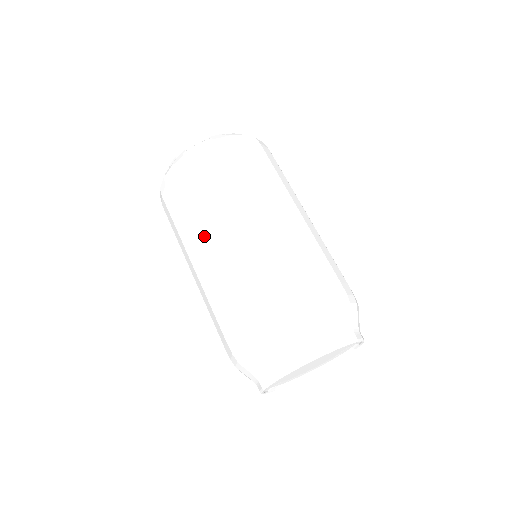
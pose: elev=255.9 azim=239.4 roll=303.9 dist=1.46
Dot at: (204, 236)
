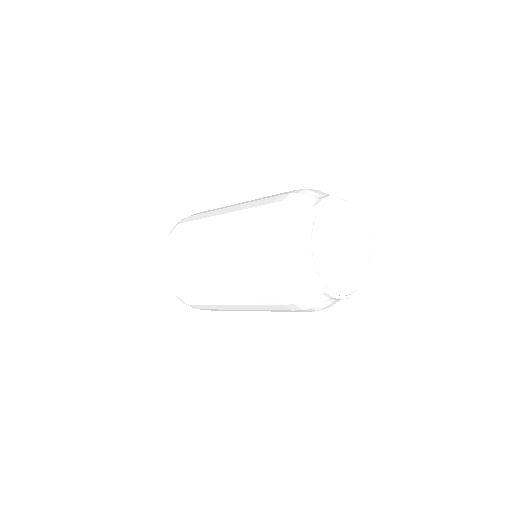
Dot at: (205, 239)
